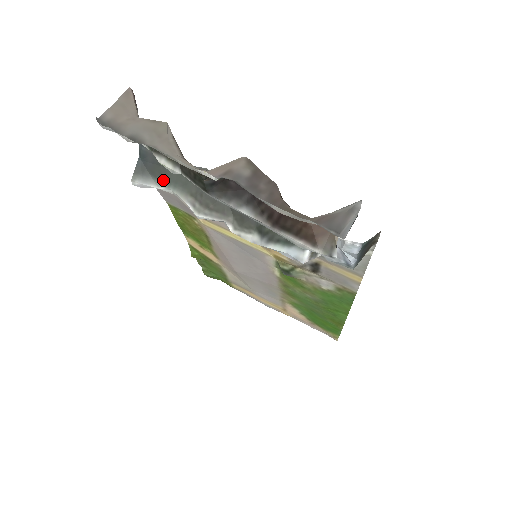
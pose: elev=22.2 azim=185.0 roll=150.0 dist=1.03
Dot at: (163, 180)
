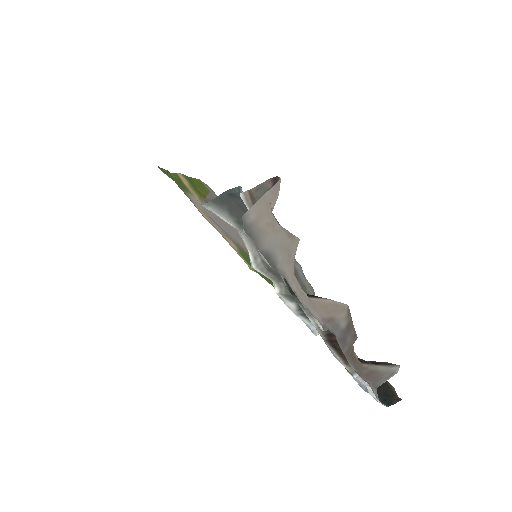
Dot at: (238, 221)
